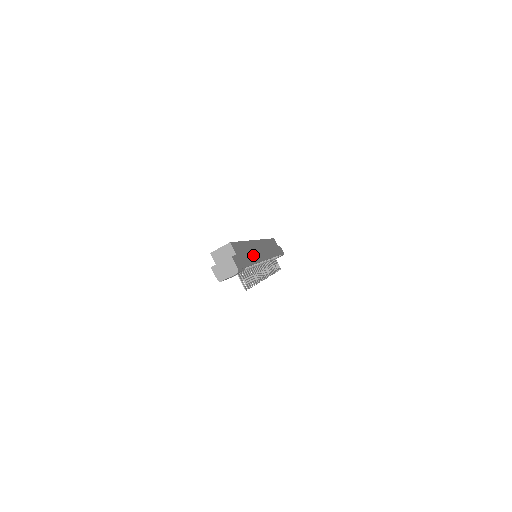
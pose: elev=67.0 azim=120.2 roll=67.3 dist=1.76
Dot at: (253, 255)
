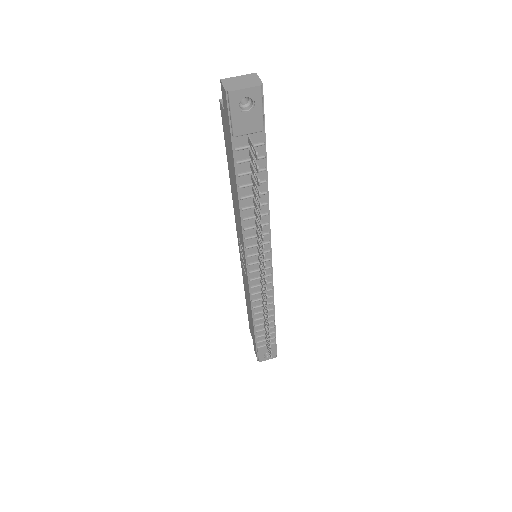
Dot at: occluded
